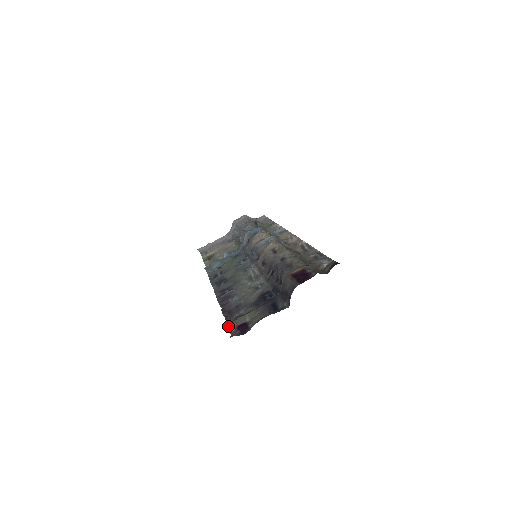
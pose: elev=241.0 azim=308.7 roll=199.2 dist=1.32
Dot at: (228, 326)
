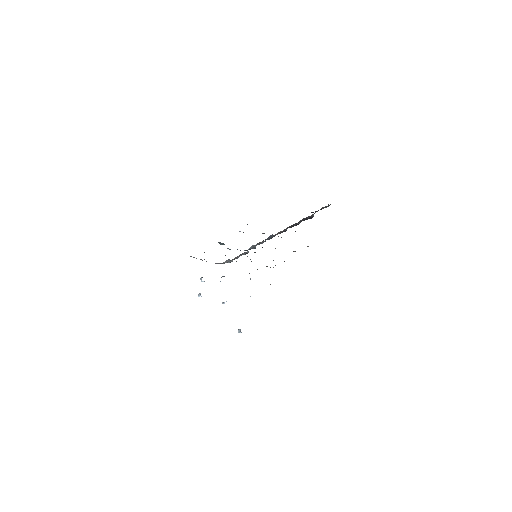
Dot at: occluded
